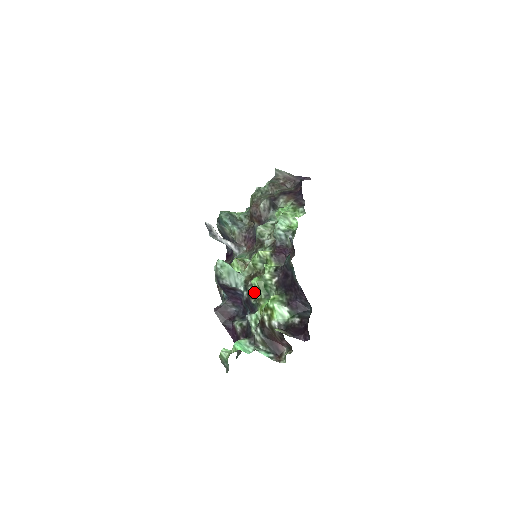
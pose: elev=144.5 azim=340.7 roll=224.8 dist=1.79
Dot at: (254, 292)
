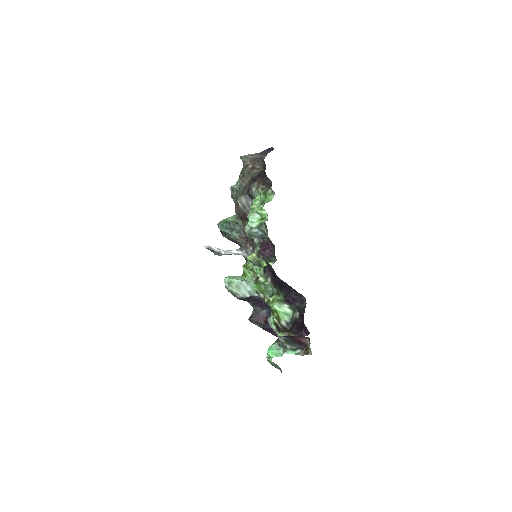
Dot at: (263, 295)
